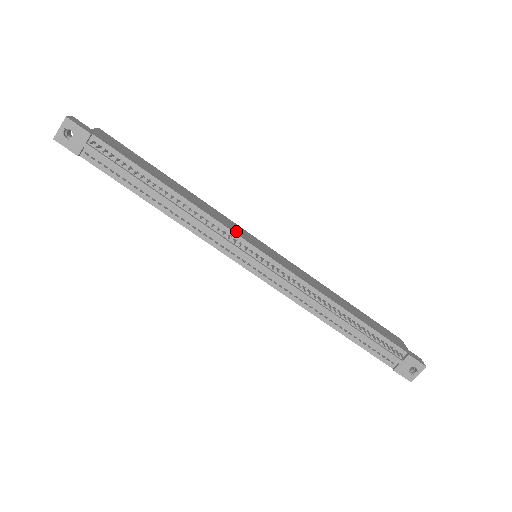
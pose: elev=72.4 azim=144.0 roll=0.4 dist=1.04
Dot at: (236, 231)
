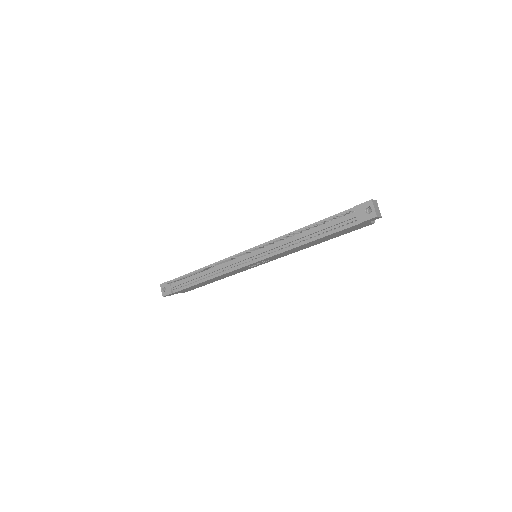
Dot at: occluded
